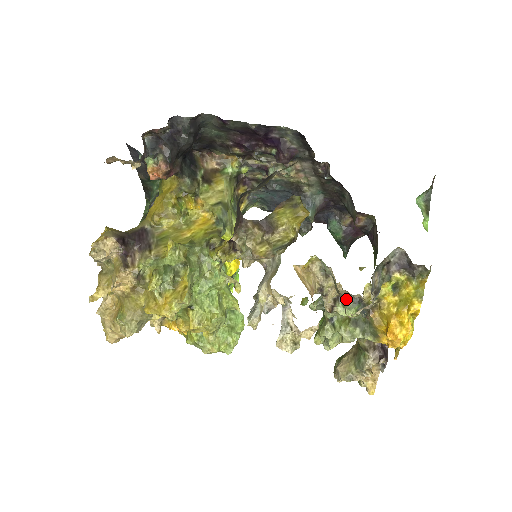
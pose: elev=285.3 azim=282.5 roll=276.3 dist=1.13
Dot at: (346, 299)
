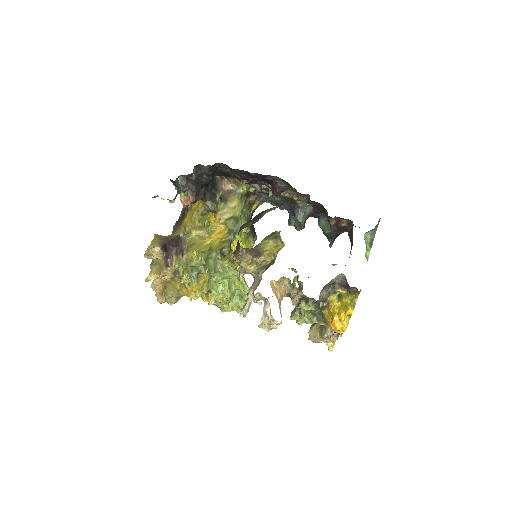
Dot at: occluded
